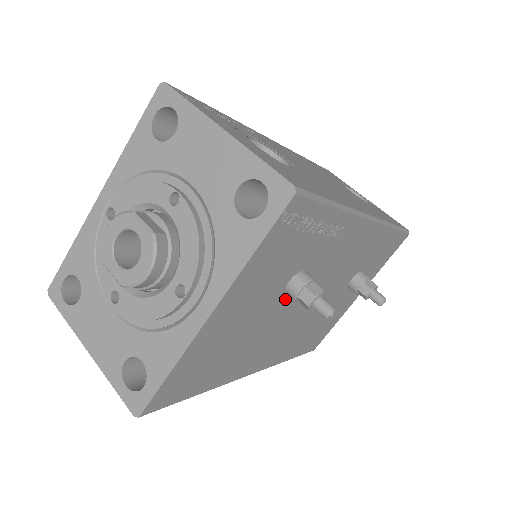
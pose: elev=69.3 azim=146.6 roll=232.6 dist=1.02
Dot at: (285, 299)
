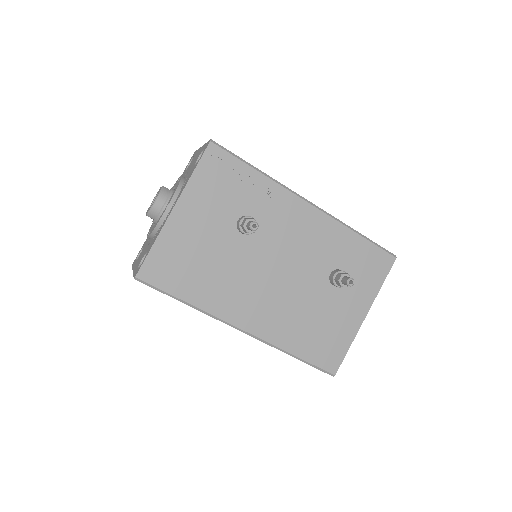
Dot at: (243, 241)
